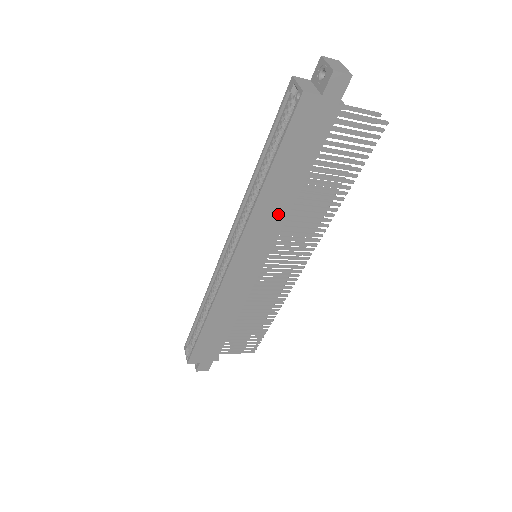
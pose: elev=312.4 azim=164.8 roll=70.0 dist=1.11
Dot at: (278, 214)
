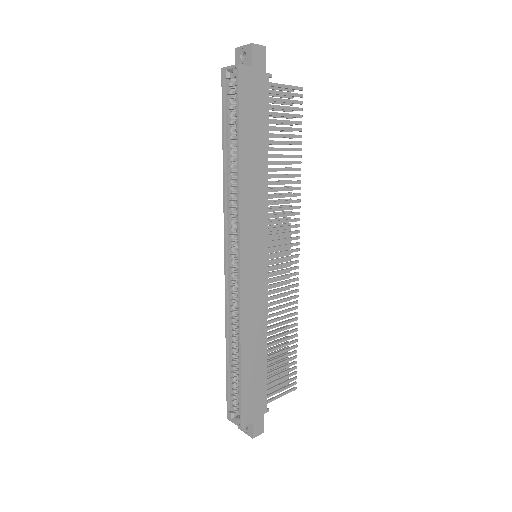
Dot at: (260, 192)
